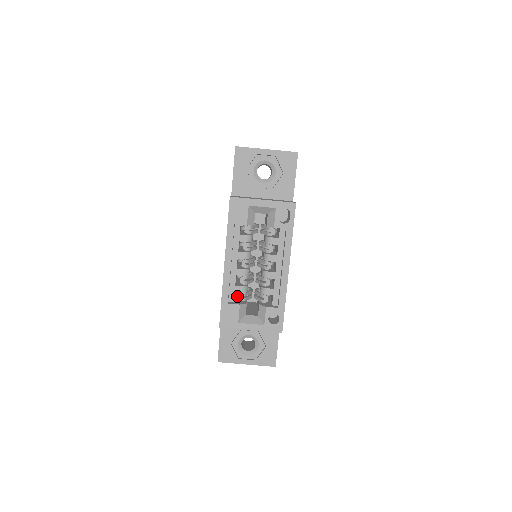
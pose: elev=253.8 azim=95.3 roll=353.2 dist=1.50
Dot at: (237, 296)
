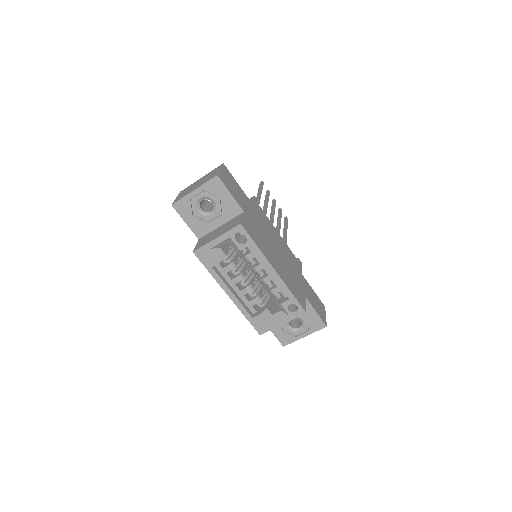
Dot at: occluded
